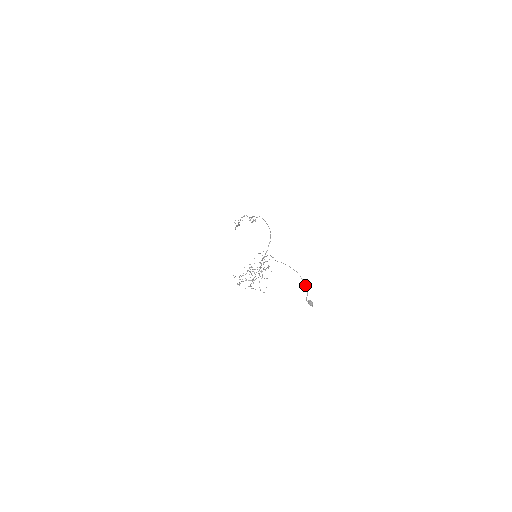
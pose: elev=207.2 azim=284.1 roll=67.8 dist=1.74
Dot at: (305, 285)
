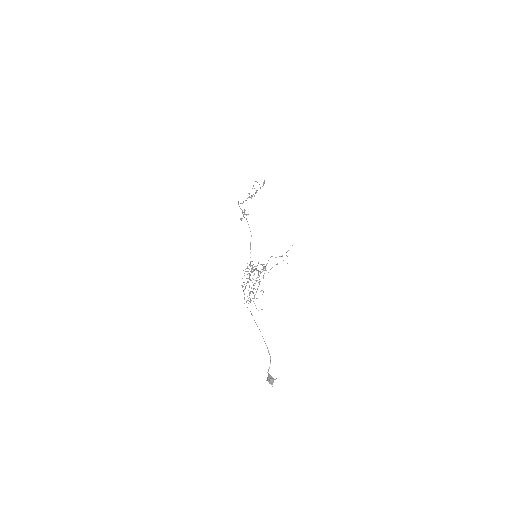
Dot at: (268, 350)
